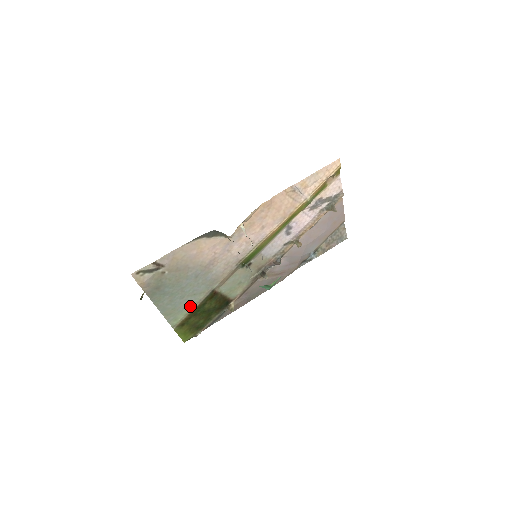
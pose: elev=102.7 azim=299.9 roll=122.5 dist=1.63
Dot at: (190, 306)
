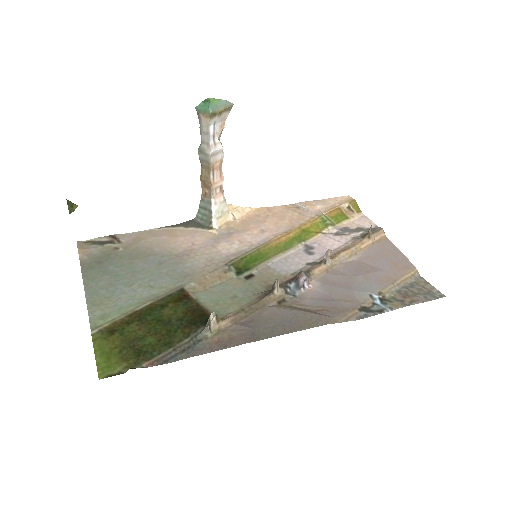
Dot at: (137, 303)
